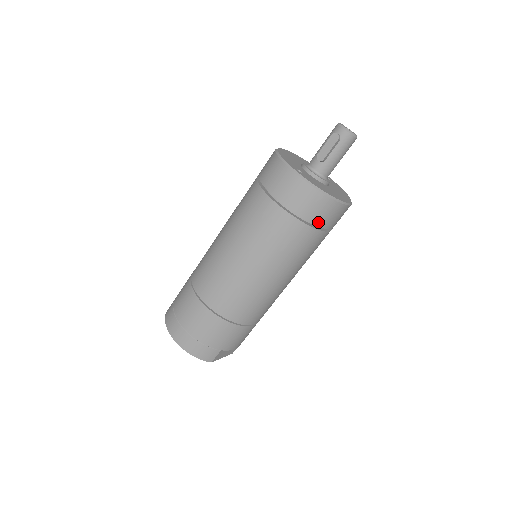
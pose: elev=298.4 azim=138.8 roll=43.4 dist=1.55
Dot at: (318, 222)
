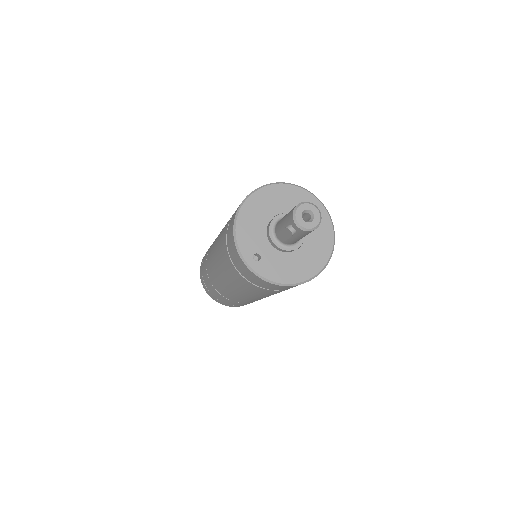
Dot at: (288, 288)
